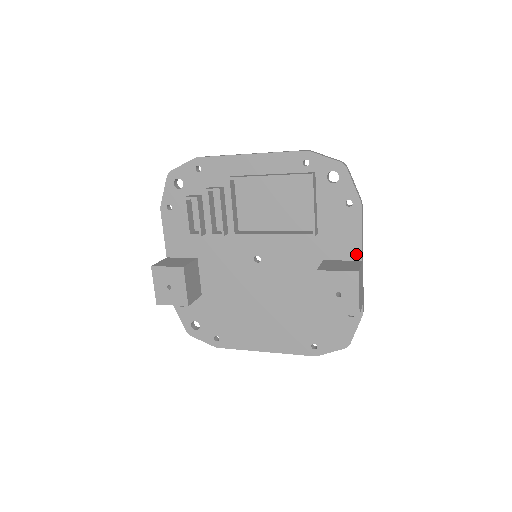
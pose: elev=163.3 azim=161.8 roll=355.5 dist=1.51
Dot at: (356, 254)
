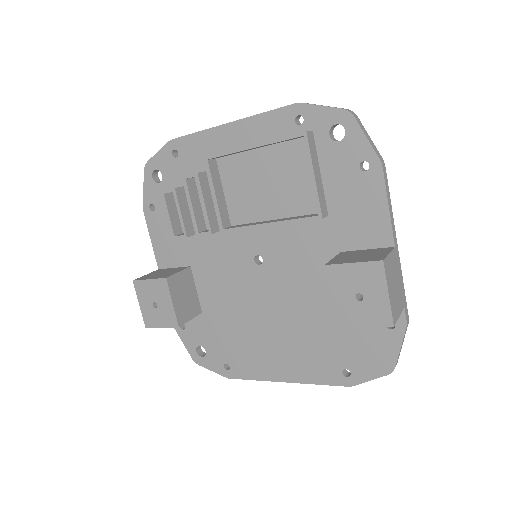
Dot at: (385, 238)
